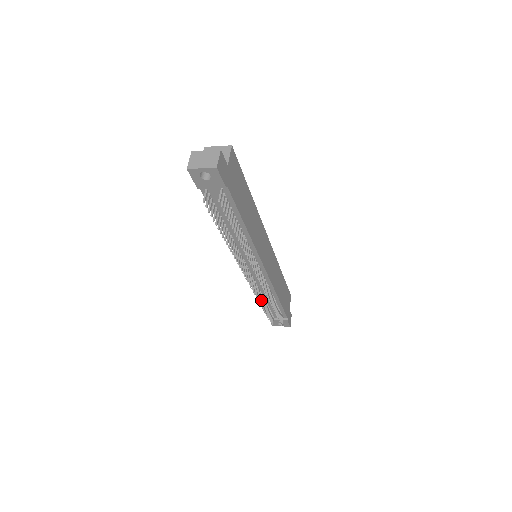
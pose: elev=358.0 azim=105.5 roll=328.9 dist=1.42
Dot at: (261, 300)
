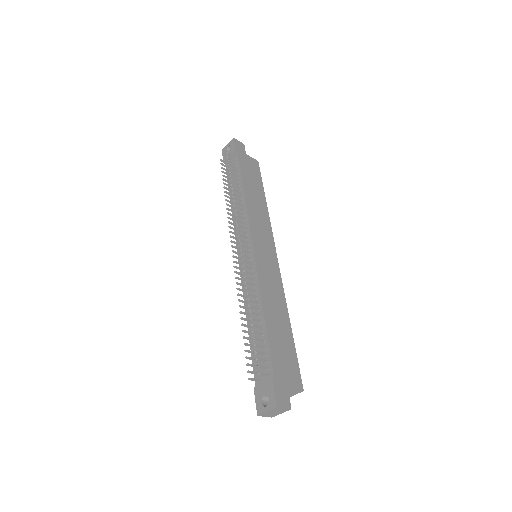
Dot at: (245, 313)
